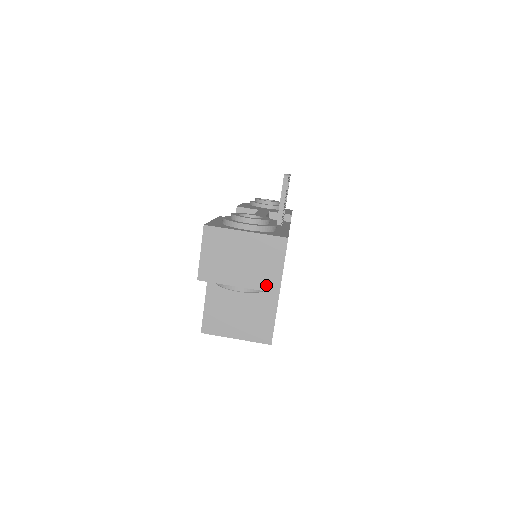
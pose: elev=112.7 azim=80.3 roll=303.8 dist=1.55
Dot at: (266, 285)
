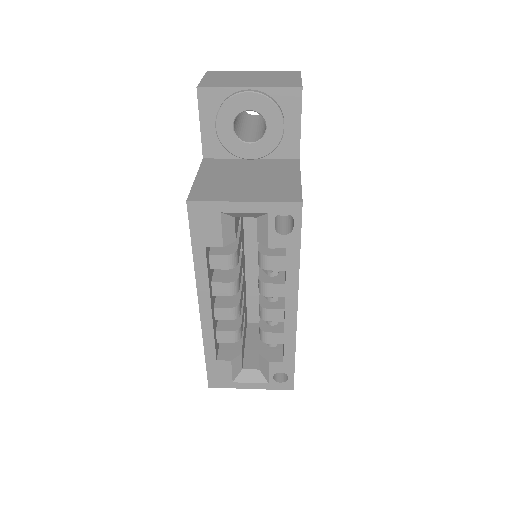
Dot at: (284, 85)
